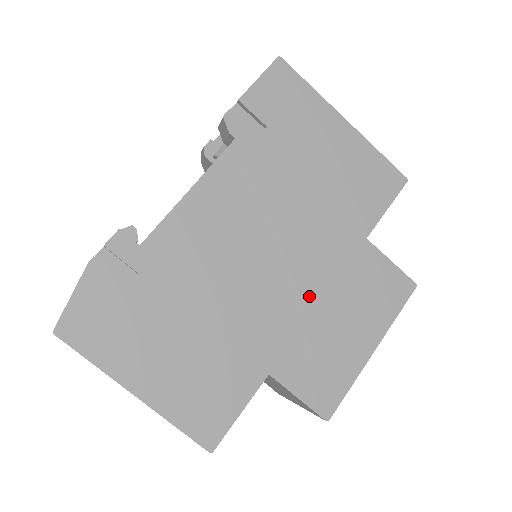
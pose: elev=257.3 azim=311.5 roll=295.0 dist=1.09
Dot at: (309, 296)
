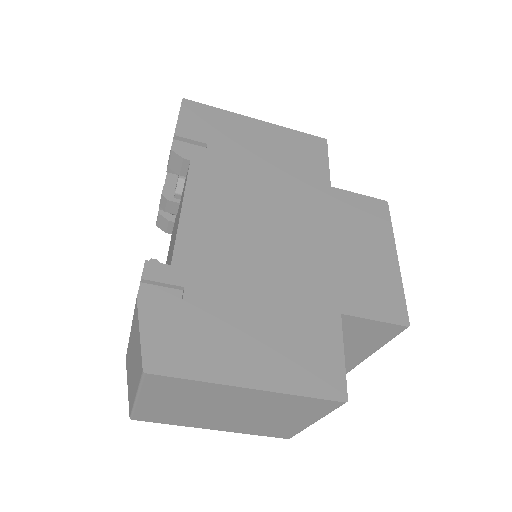
Dot at: (324, 242)
